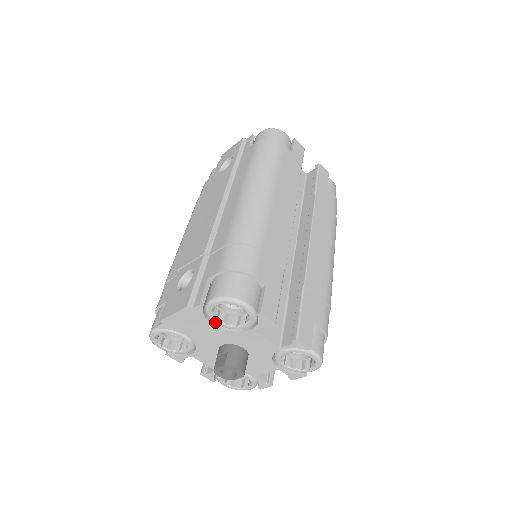
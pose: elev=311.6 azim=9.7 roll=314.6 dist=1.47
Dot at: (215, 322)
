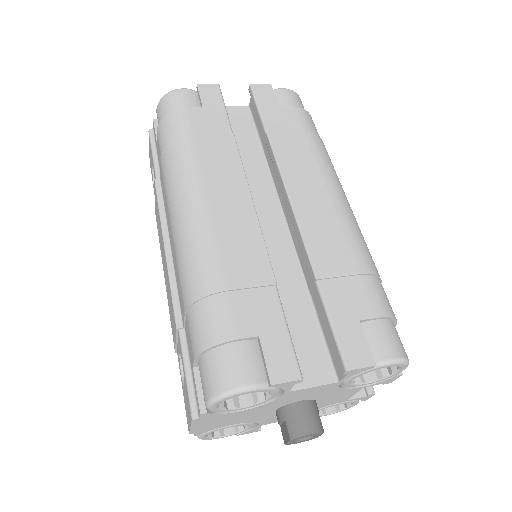
Dot at: (239, 410)
